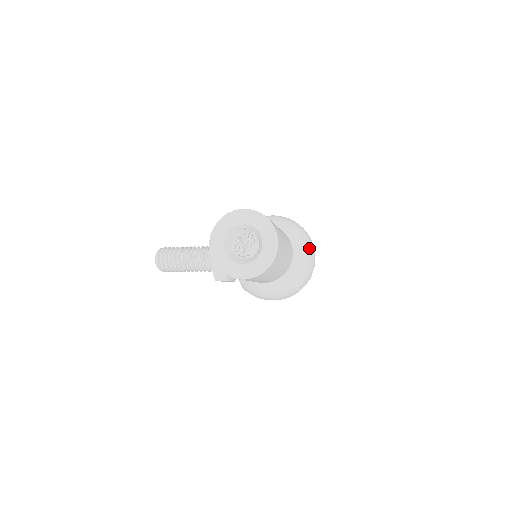
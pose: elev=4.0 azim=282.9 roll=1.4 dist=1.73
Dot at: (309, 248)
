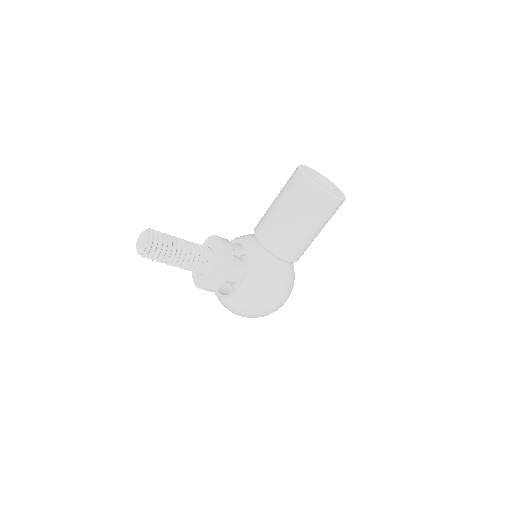
Dot at: occluded
